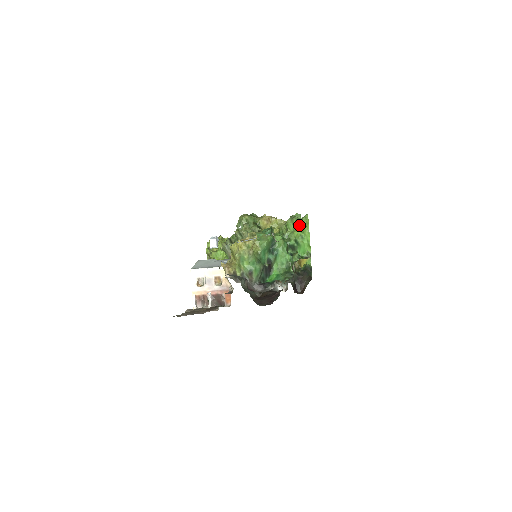
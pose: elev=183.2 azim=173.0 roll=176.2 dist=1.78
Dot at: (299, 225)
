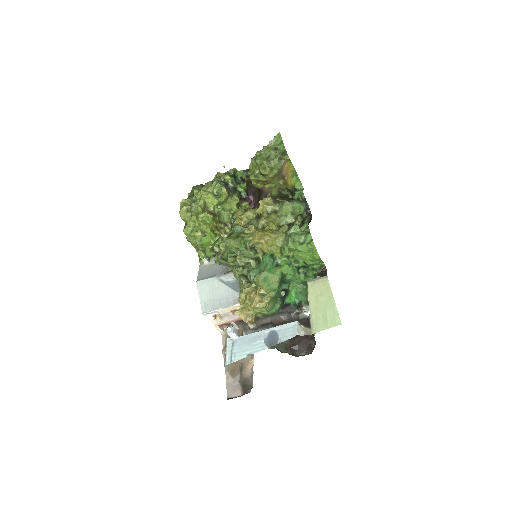
Dot at: (305, 252)
